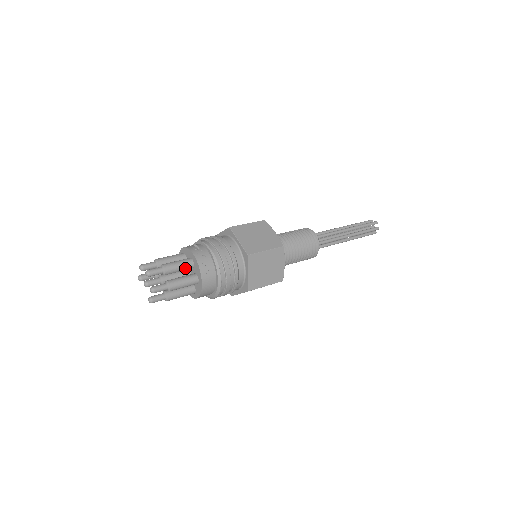
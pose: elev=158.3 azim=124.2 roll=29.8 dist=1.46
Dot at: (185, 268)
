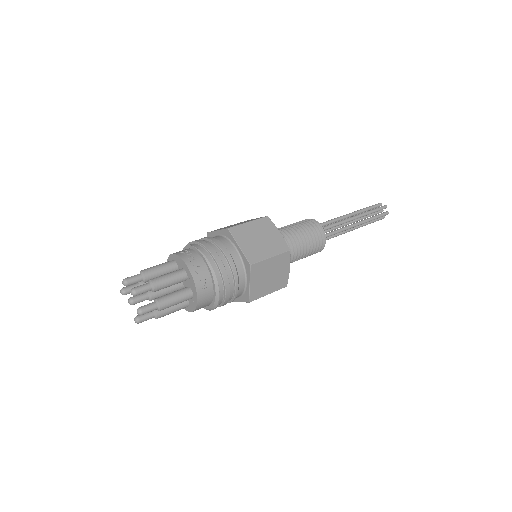
Dot at: (177, 282)
